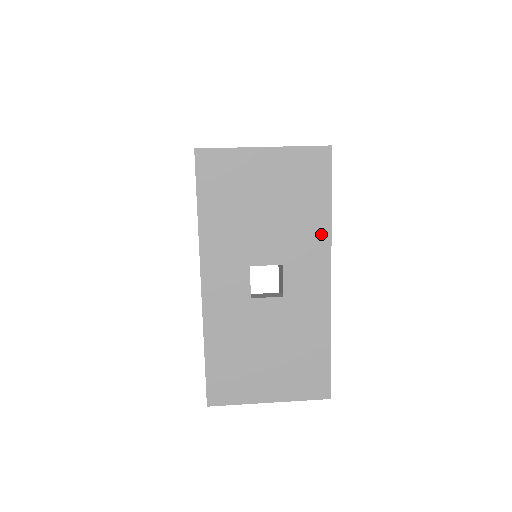
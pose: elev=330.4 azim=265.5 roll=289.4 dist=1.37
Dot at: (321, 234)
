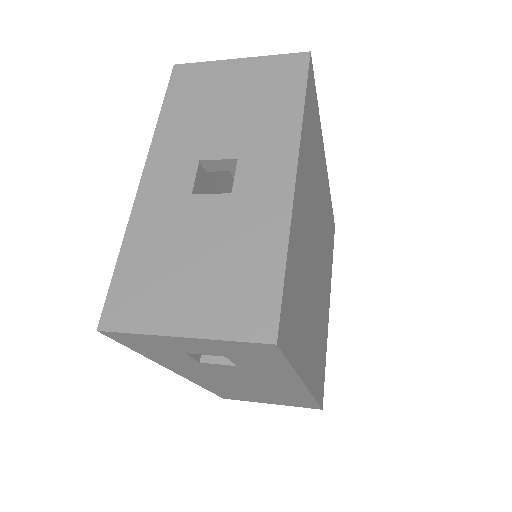
Dot at: (289, 128)
